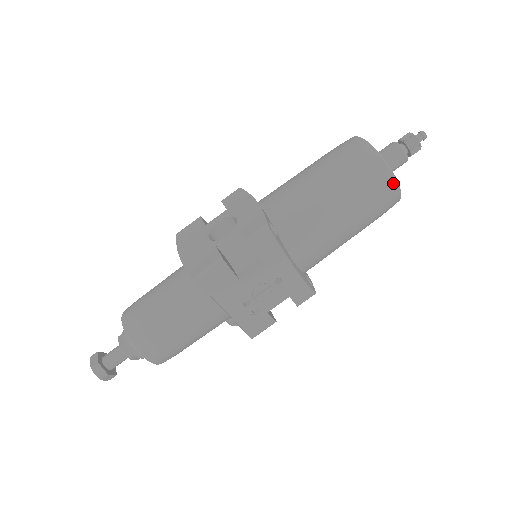
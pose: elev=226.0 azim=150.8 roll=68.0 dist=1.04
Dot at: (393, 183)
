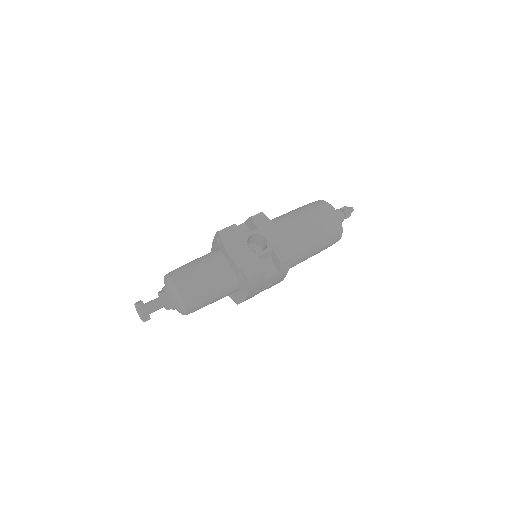
Dot at: (339, 239)
